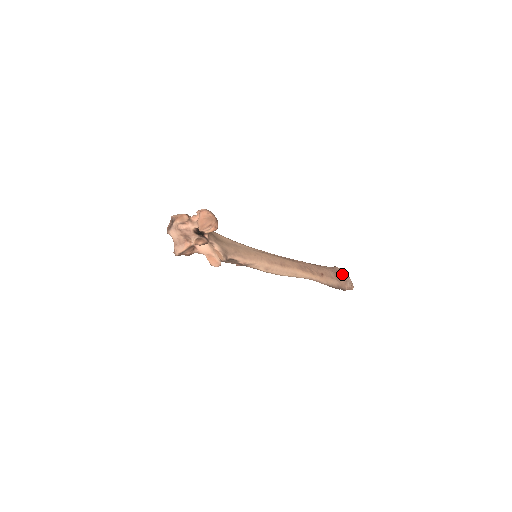
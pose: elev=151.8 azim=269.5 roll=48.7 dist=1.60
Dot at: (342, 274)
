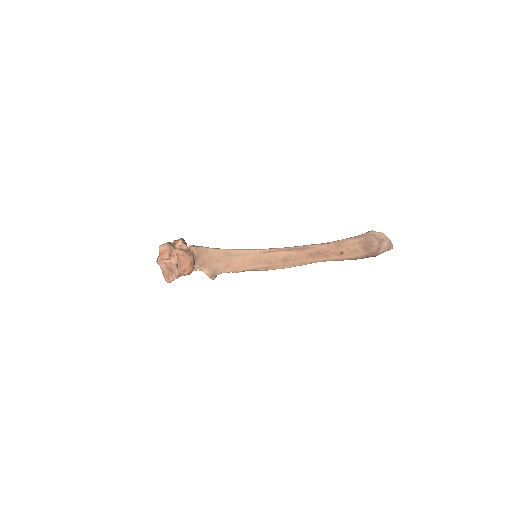
Dot at: (376, 241)
